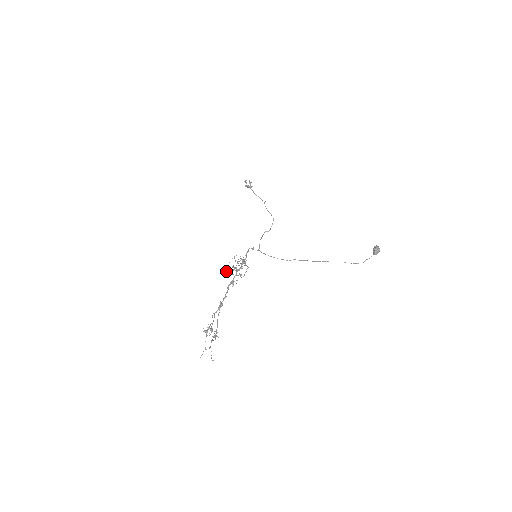
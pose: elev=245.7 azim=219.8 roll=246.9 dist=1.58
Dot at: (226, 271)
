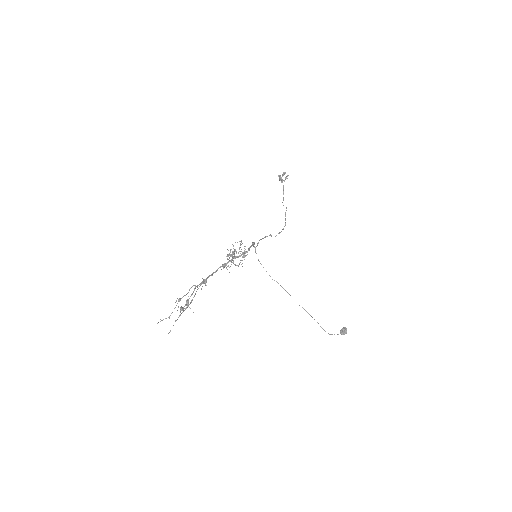
Dot at: occluded
